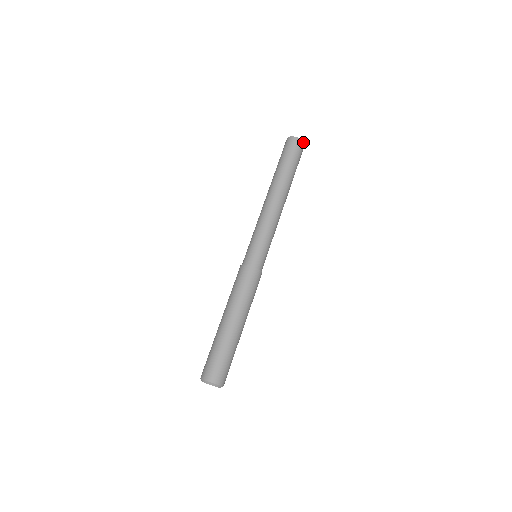
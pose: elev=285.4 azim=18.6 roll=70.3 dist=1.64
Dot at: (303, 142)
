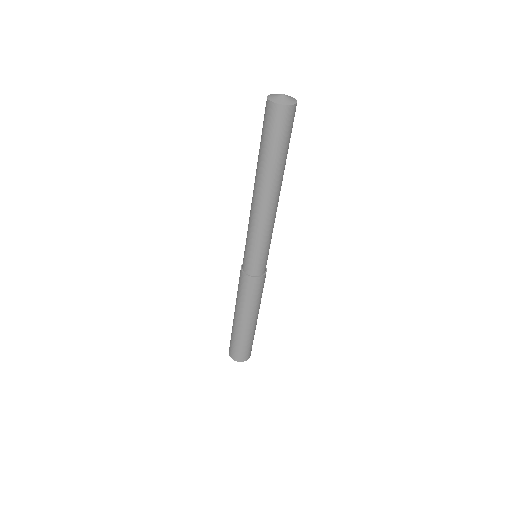
Dot at: (281, 106)
